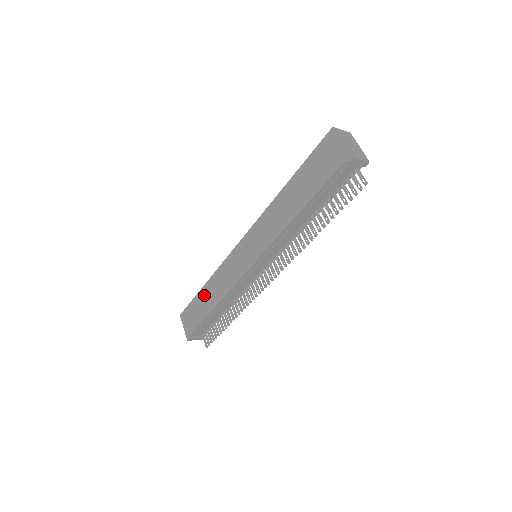
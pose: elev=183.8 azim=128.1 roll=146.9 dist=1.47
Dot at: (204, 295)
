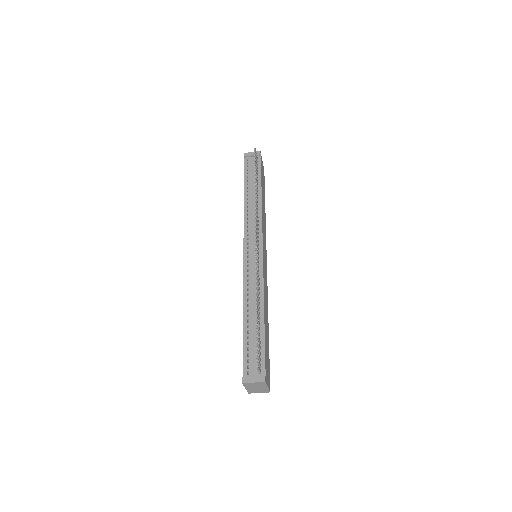
Dot at: occluded
